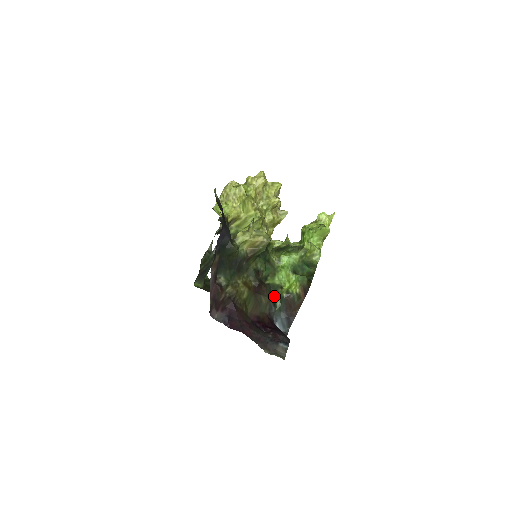
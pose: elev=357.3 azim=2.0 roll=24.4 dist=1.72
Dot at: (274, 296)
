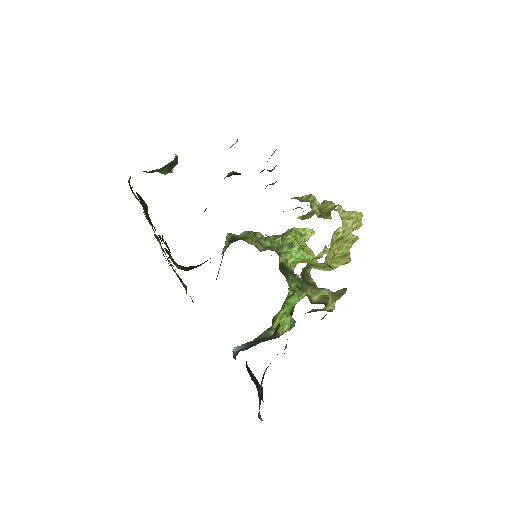
Dot at: (265, 331)
